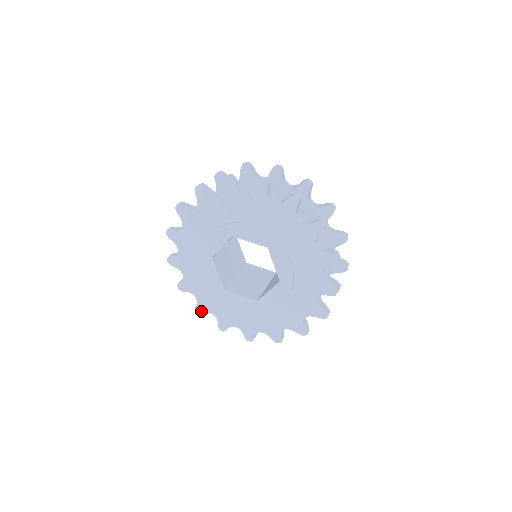
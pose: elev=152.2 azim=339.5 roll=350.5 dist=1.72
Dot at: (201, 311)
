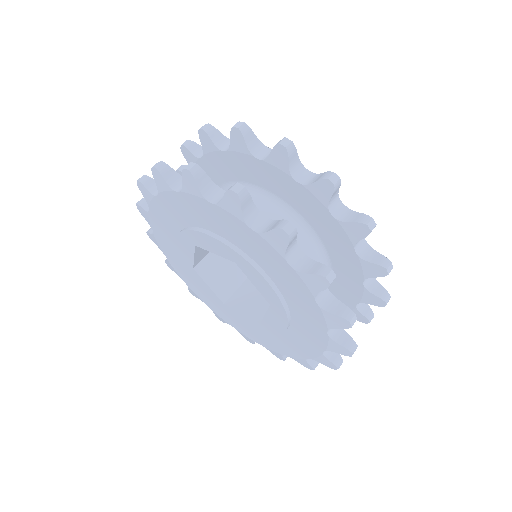
Dot at: (221, 320)
